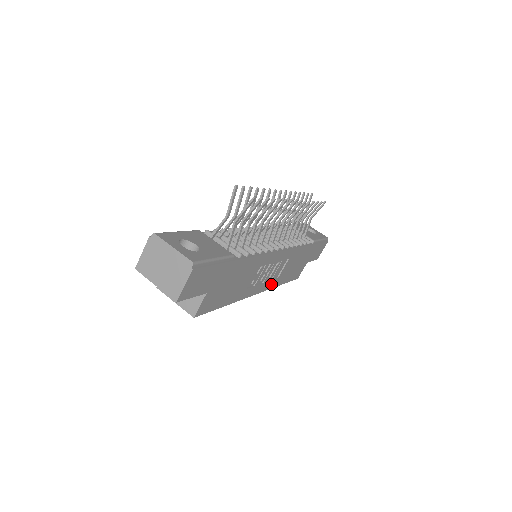
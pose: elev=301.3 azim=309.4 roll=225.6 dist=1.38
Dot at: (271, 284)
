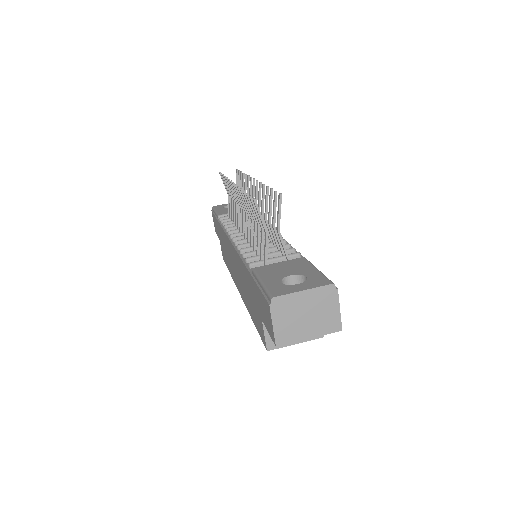
Dot at: occluded
